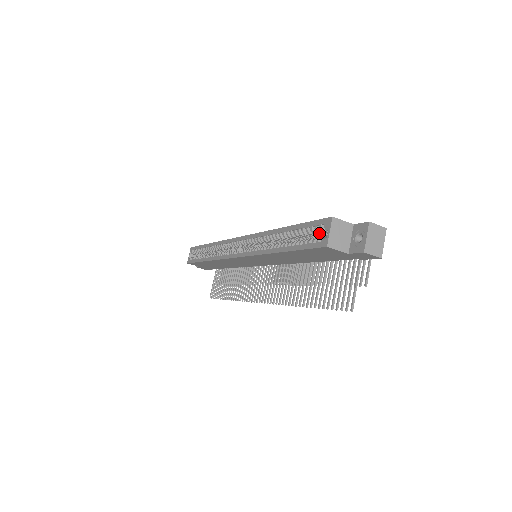
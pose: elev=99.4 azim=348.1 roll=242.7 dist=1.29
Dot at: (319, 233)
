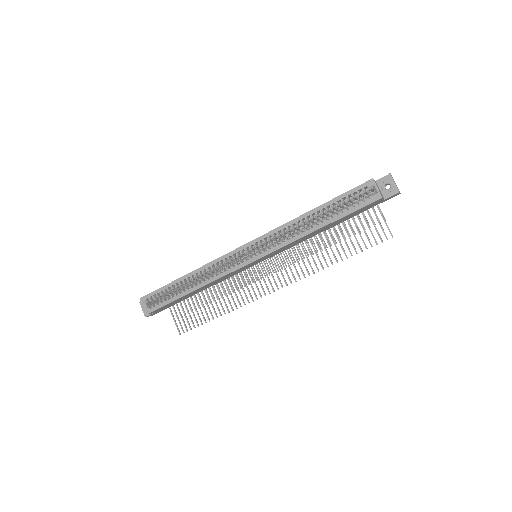
Dot at: (358, 196)
